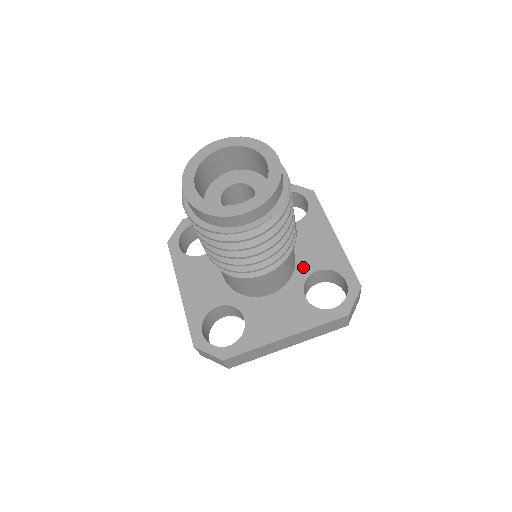
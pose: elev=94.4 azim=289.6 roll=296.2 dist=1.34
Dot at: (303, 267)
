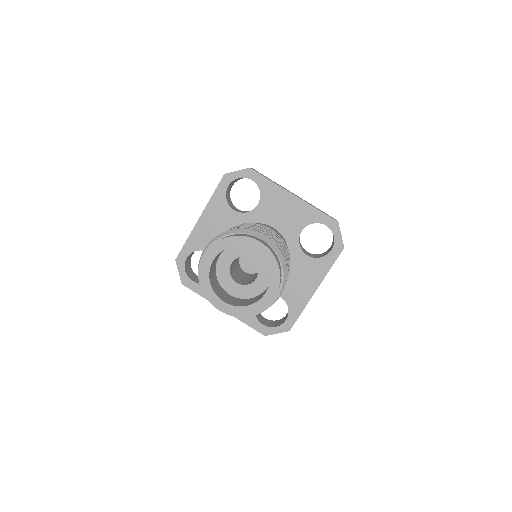
Dot at: occluded
